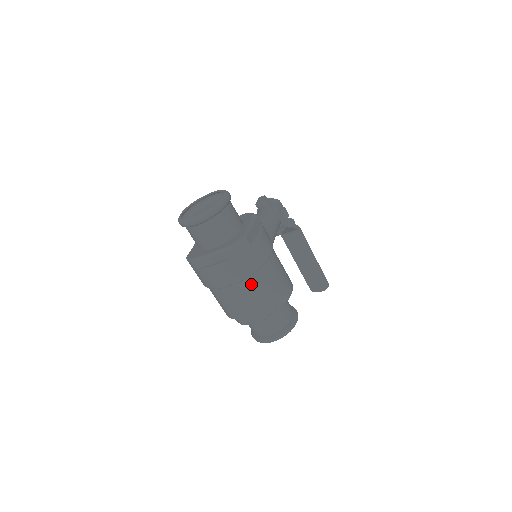
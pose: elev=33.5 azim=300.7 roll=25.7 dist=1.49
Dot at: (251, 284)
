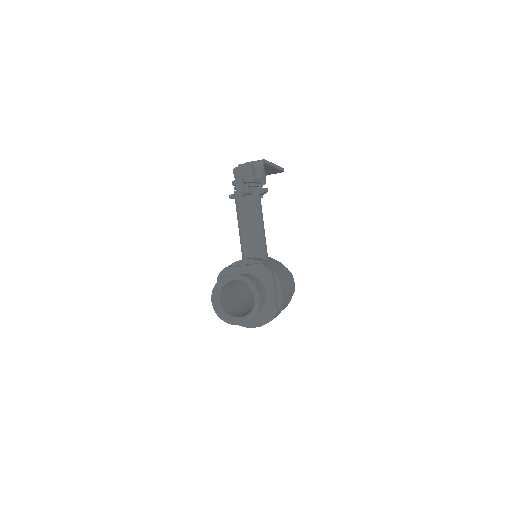
Dot at: occluded
